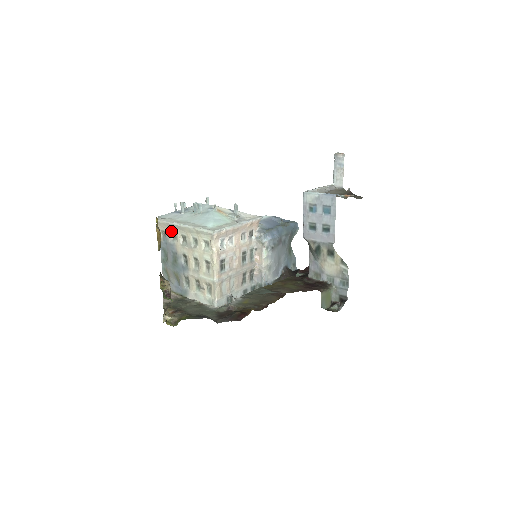
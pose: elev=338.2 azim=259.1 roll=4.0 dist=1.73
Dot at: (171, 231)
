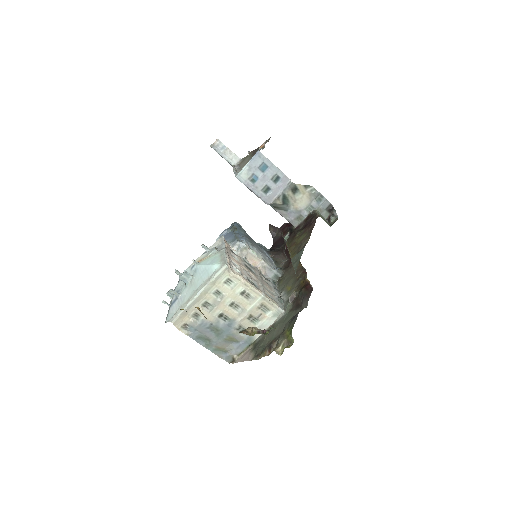
Dot at: (190, 315)
